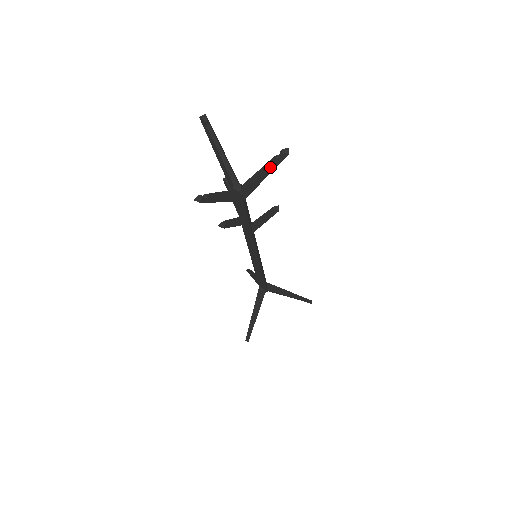
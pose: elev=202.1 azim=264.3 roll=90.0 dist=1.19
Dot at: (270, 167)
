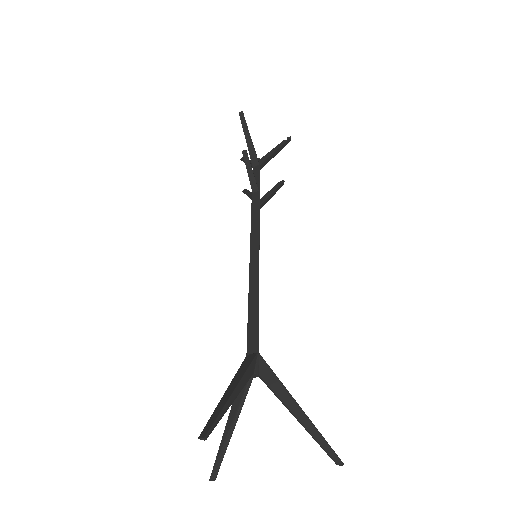
Dot at: (280, 144)
